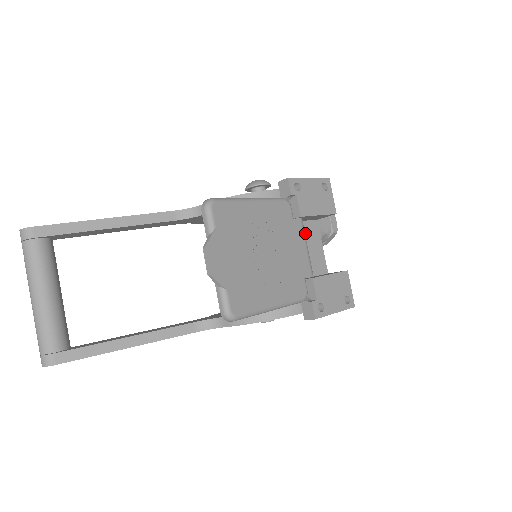
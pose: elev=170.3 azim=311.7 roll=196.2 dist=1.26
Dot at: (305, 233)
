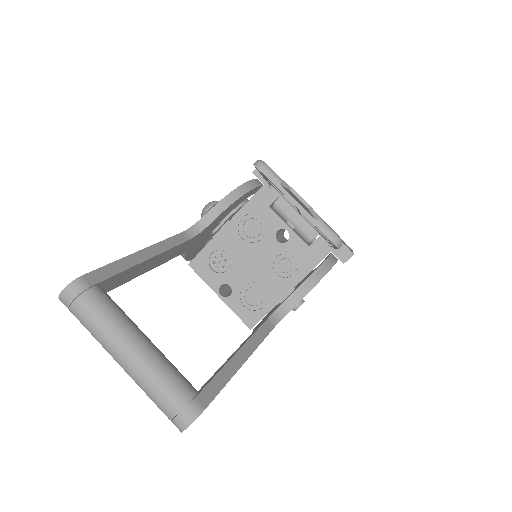
Dot at: occluded
